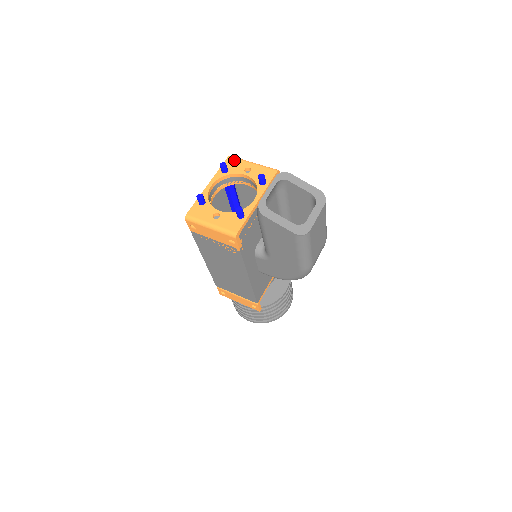
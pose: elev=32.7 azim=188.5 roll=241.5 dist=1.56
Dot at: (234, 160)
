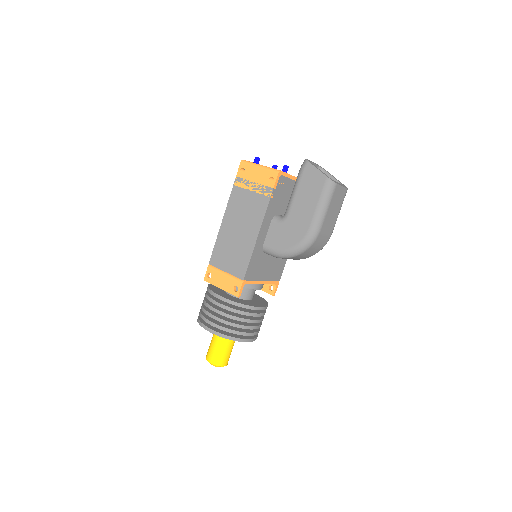
Dot at: occluded
